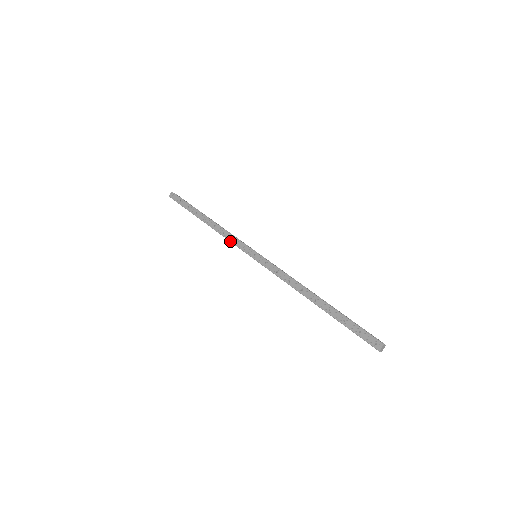
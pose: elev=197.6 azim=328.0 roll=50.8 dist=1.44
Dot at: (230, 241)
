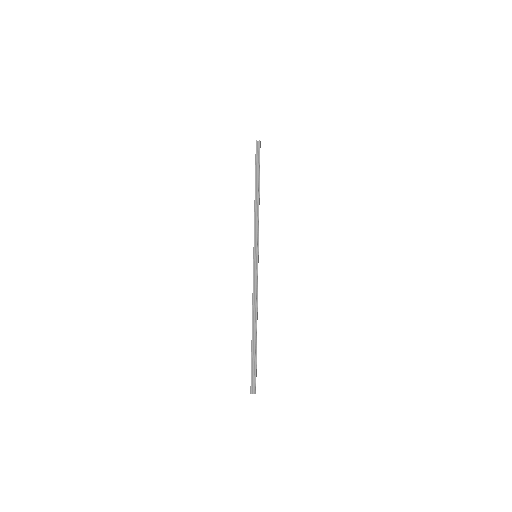
Dot at: occluded
